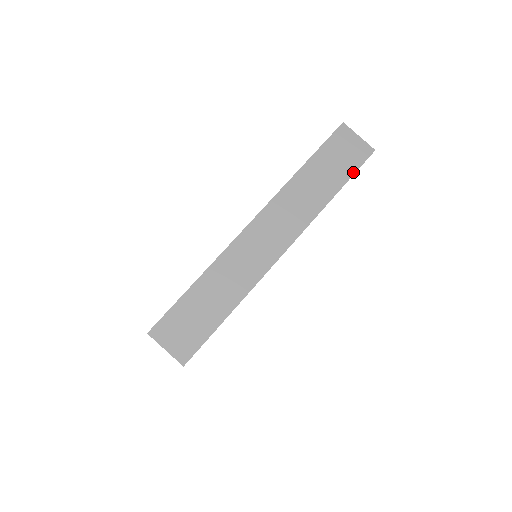
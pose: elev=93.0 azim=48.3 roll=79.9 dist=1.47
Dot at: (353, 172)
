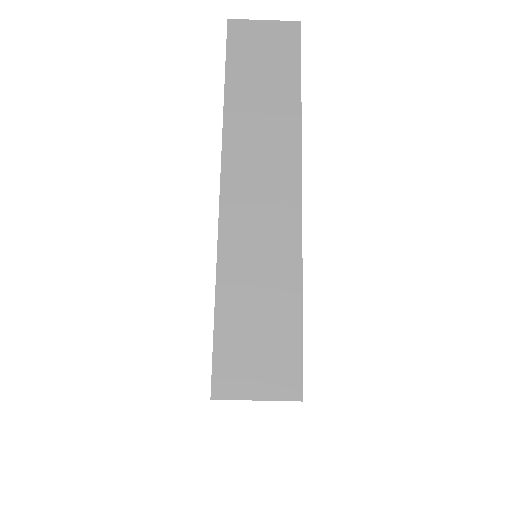
Dot at: occluded
